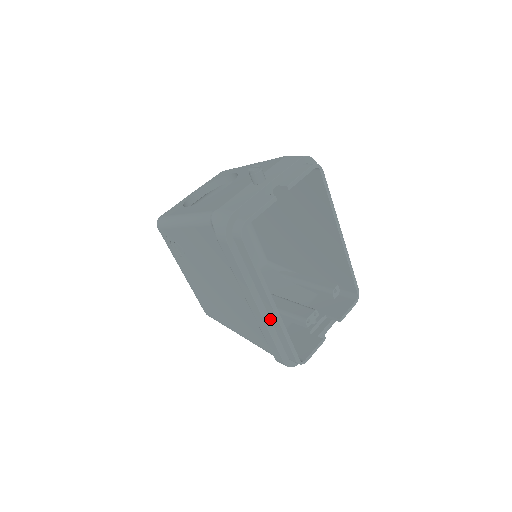
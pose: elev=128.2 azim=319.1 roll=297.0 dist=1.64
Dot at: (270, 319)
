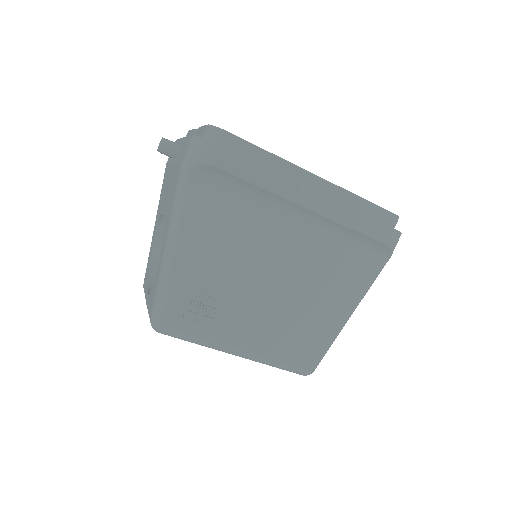
Dot at: occluded
